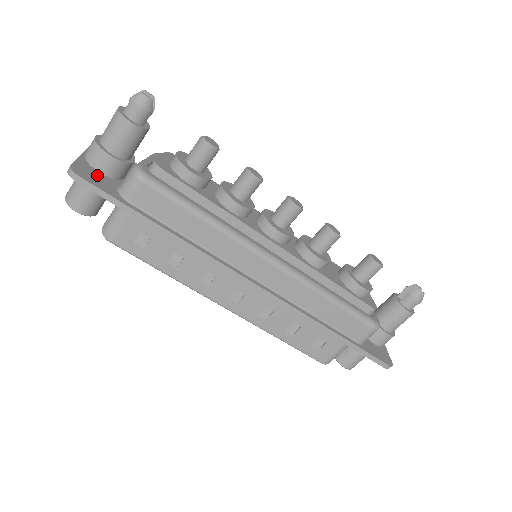
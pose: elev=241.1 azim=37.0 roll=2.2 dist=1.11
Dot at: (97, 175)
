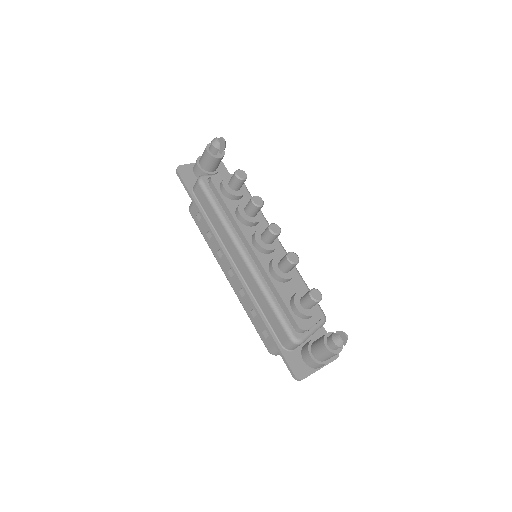
Dot at: (191, 174)
